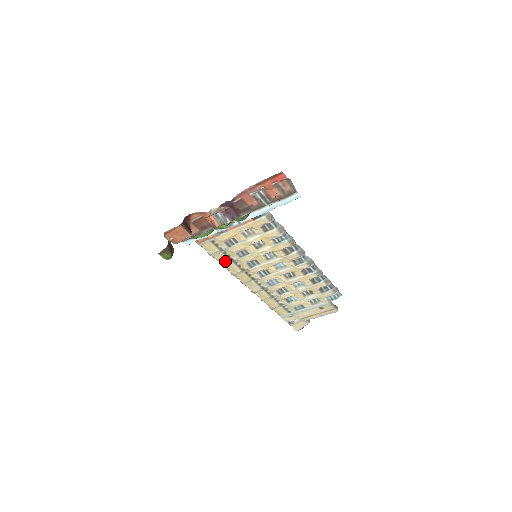
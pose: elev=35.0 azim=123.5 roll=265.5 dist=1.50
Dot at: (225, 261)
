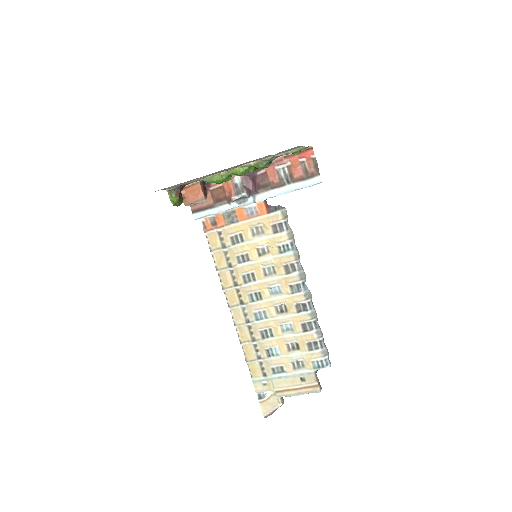
Dot at: (222, 265)
